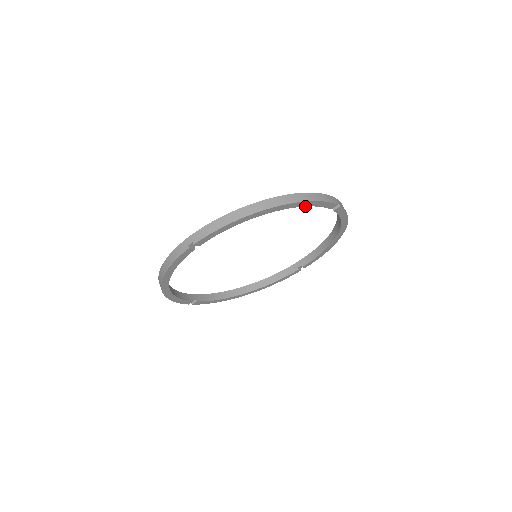
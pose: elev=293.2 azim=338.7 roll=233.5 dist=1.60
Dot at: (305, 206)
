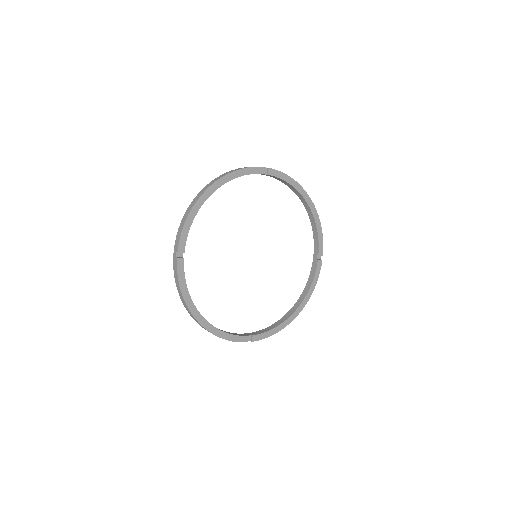
Dot at: (316, 226)
